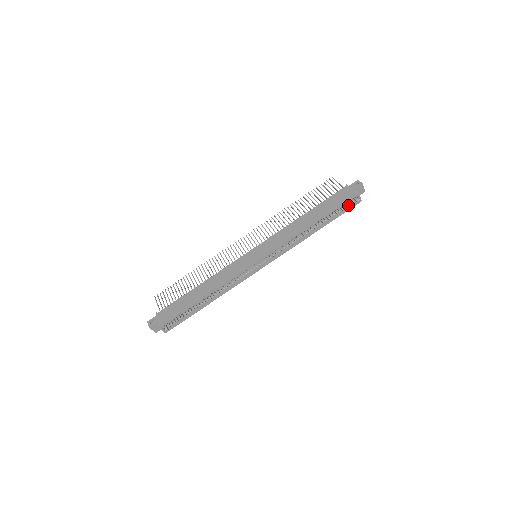
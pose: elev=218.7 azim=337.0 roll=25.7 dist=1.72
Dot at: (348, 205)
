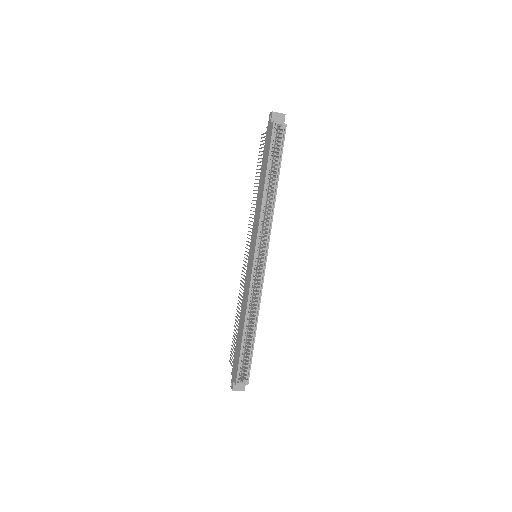
Dot at: (279, 140)
